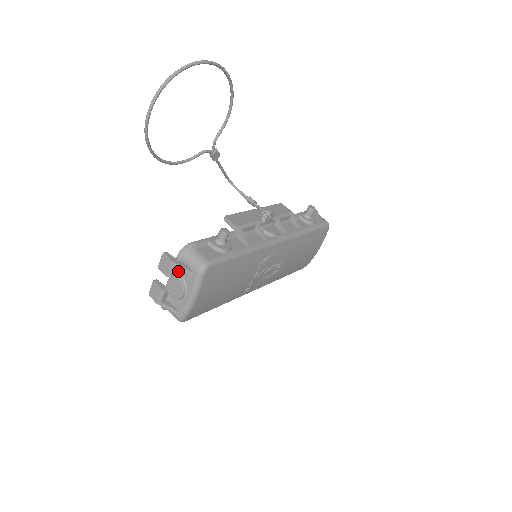
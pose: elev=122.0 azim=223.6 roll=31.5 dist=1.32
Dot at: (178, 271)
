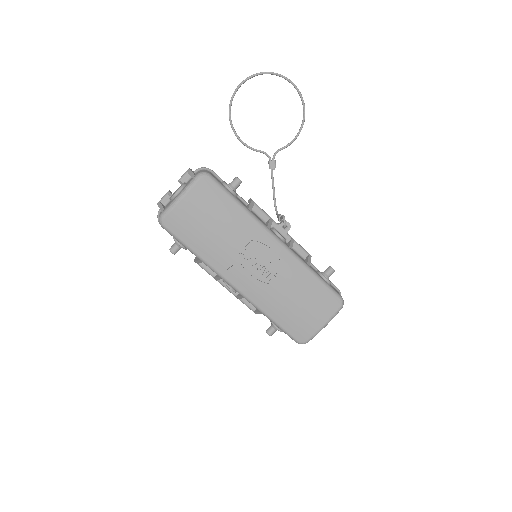
Dot at: (188, 181)
